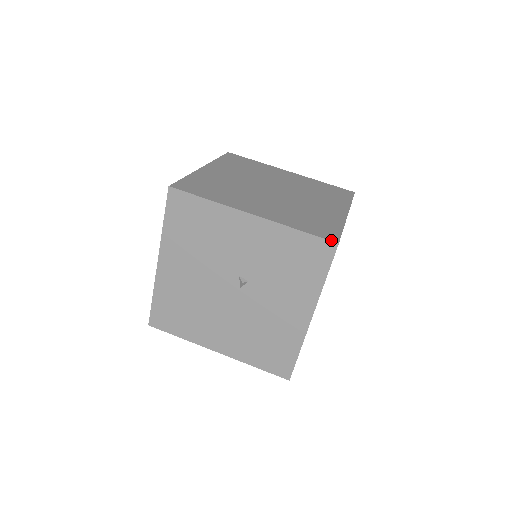
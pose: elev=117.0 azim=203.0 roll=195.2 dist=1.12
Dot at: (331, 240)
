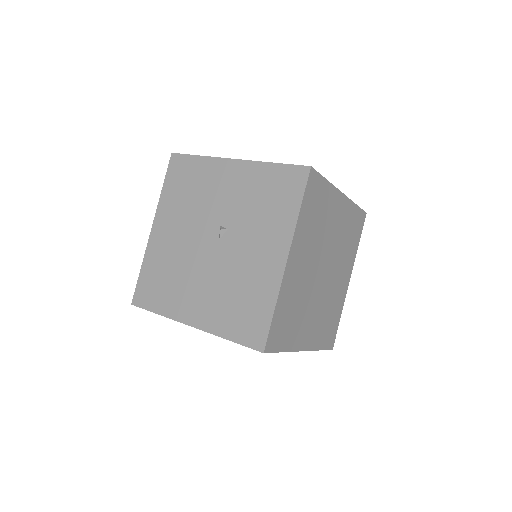
Dot at: (304, 166)
